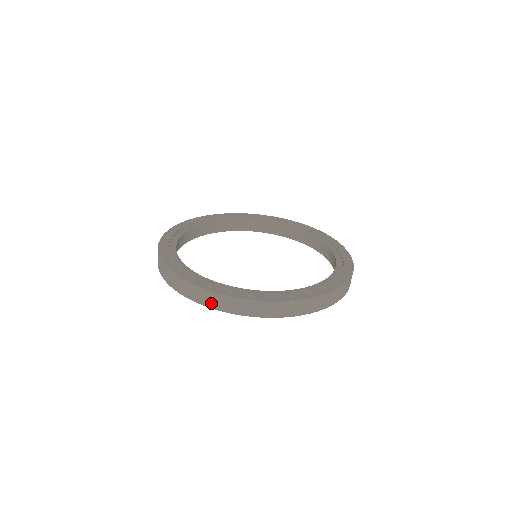
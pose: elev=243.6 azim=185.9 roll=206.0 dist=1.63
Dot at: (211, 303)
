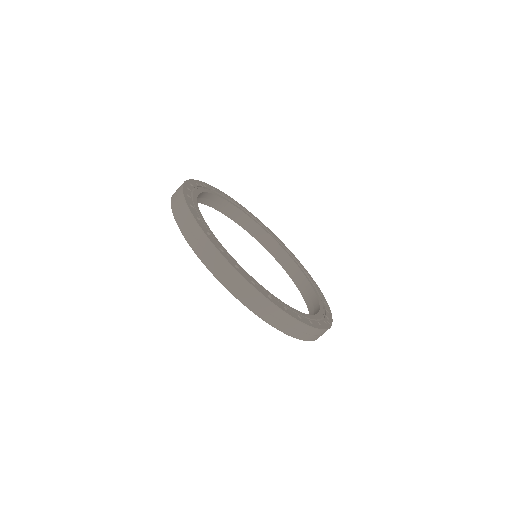
Dot at: (213, 265)
